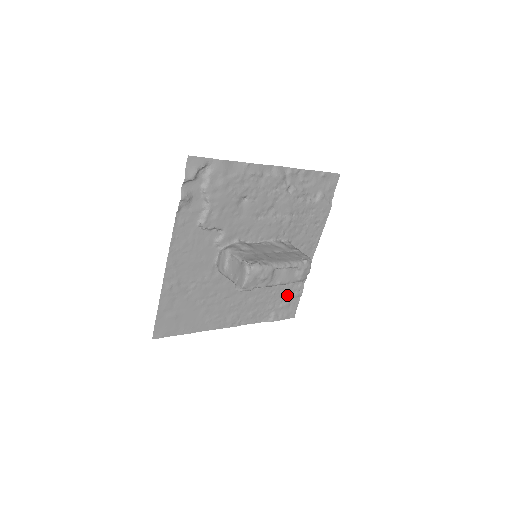
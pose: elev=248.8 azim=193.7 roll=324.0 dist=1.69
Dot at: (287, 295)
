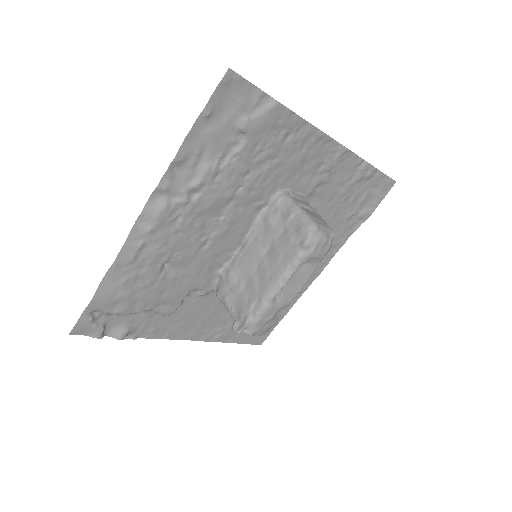
Dot at: (355, 191)
